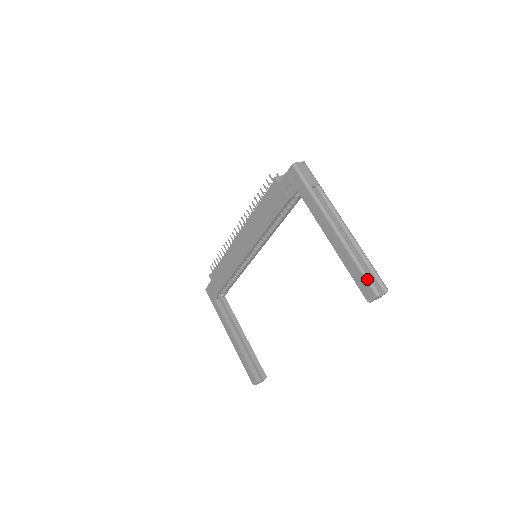
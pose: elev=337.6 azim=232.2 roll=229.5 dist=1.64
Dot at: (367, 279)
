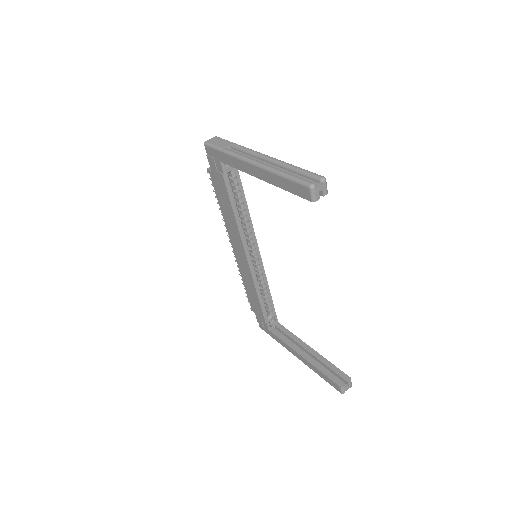
Dot at: (296, 181)
